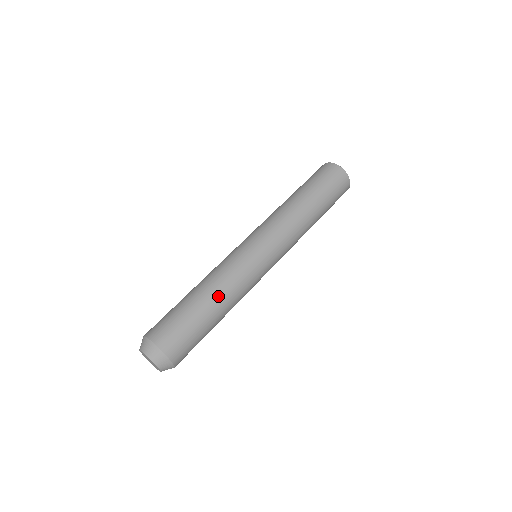
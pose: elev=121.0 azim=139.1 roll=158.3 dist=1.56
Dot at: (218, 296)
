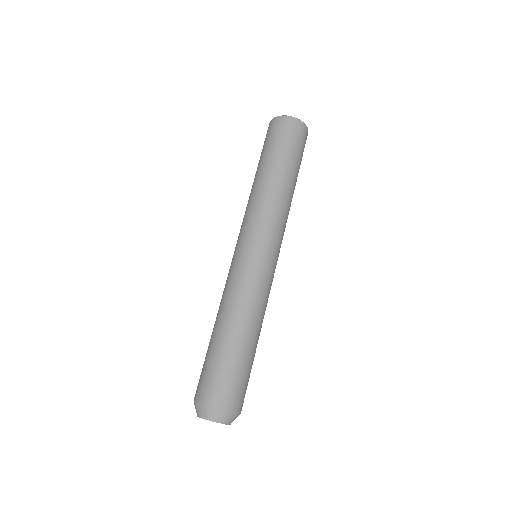
Dot at: (243, 321)
